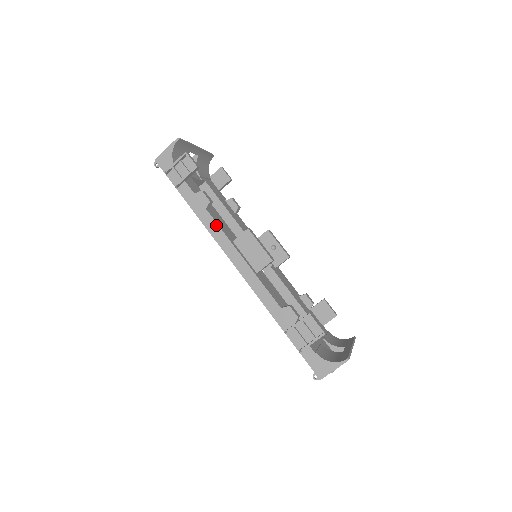
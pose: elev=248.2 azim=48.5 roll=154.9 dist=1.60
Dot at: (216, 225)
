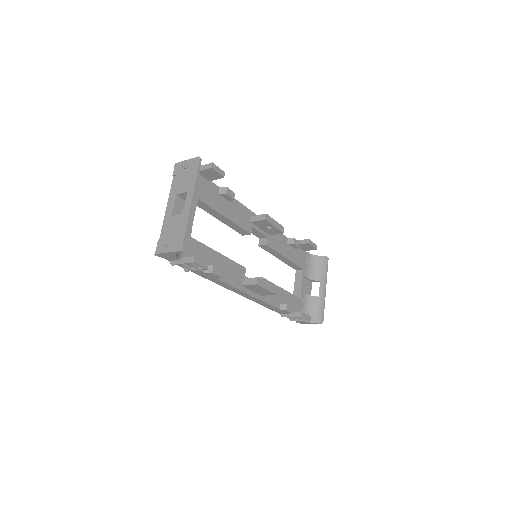
Dot at: (227, 285)
